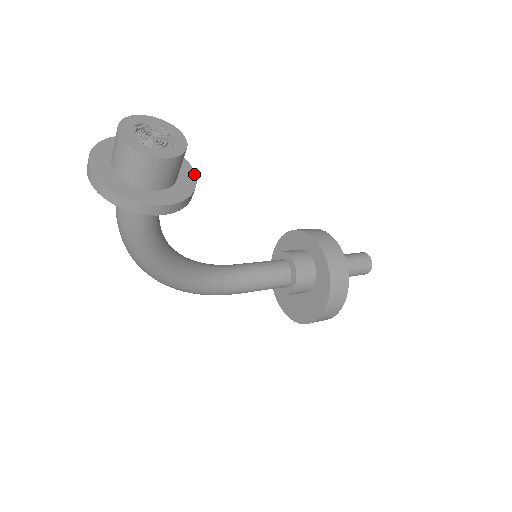
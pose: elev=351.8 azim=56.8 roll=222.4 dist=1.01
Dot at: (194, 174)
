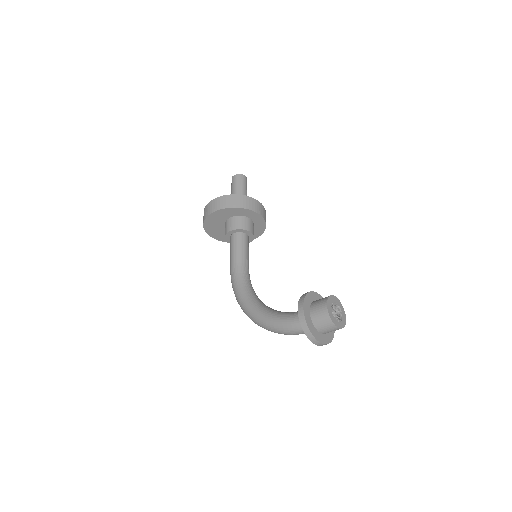
Dot at: (319, 295)
